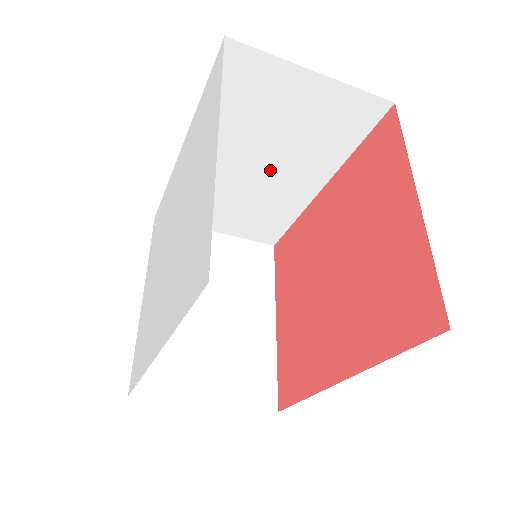
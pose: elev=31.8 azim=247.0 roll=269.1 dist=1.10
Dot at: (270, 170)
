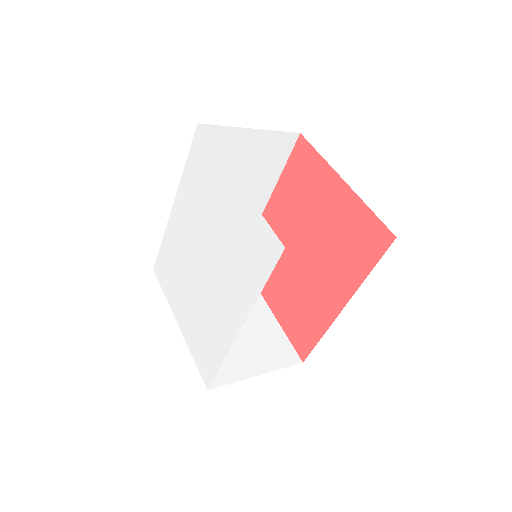
Dot at: occluded
